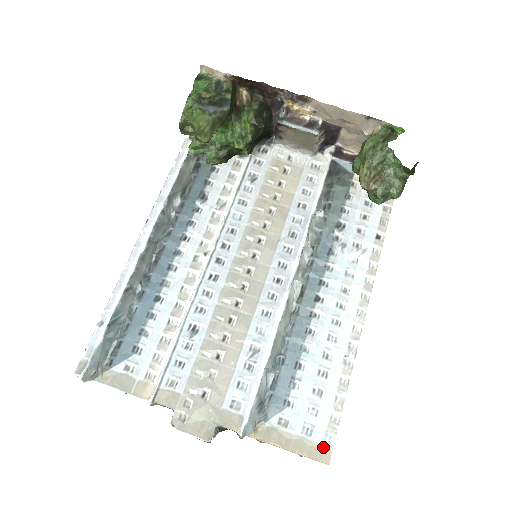
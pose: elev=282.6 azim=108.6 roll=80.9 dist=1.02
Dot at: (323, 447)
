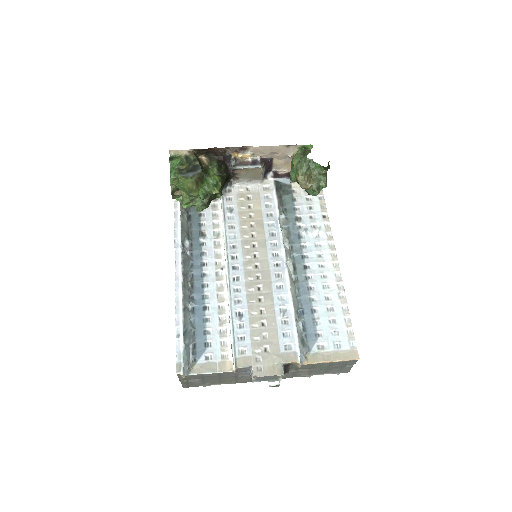
Dot at: (351, 351)
